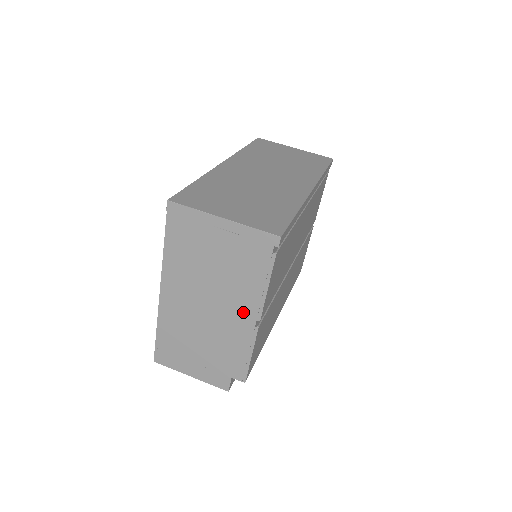
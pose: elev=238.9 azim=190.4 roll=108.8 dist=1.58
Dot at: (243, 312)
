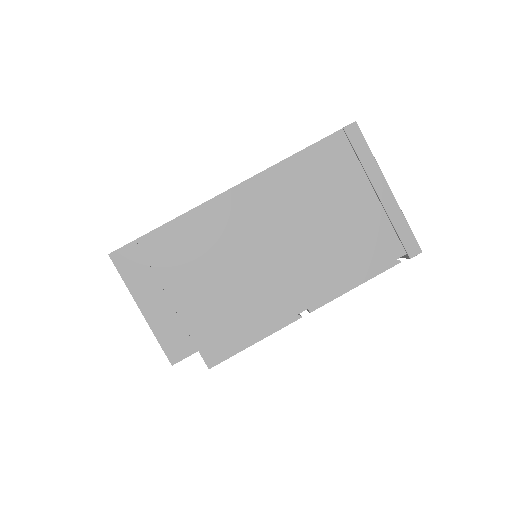
Dot at: (303, 289)
